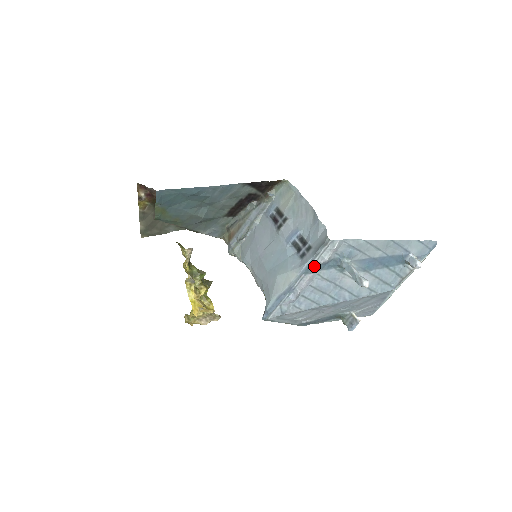
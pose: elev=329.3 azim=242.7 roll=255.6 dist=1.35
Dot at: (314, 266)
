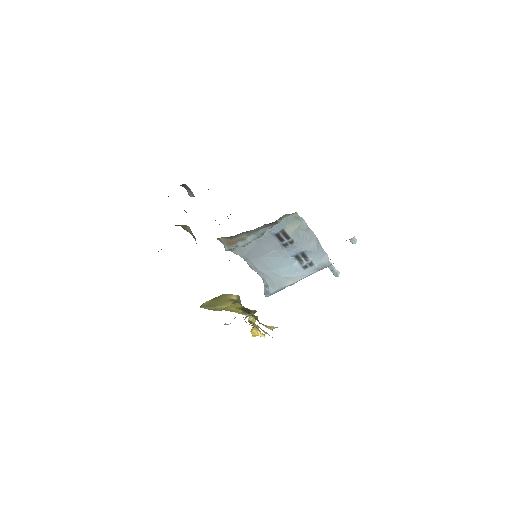
Dot at: (313, 273)
